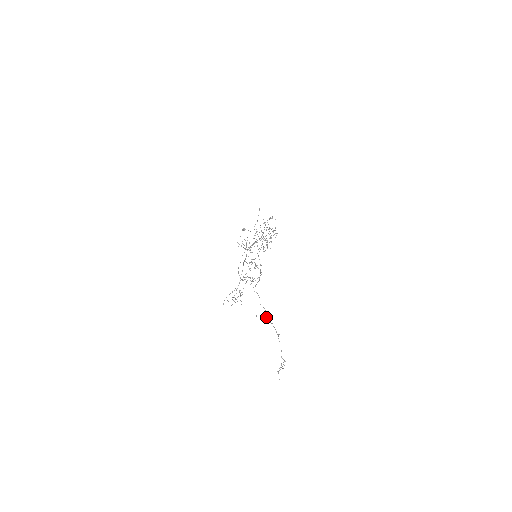
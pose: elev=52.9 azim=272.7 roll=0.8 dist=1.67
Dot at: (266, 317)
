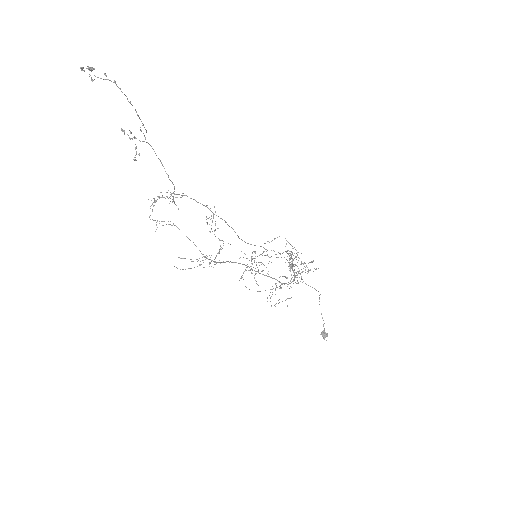
Dot at: occluded
